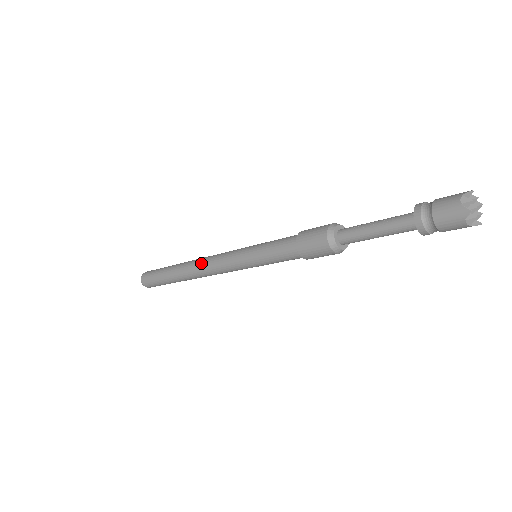
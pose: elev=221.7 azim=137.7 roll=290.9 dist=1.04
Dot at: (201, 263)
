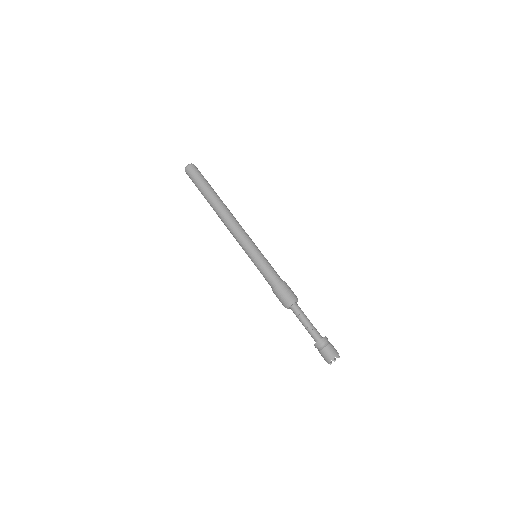
Dot at: (228, 221)
